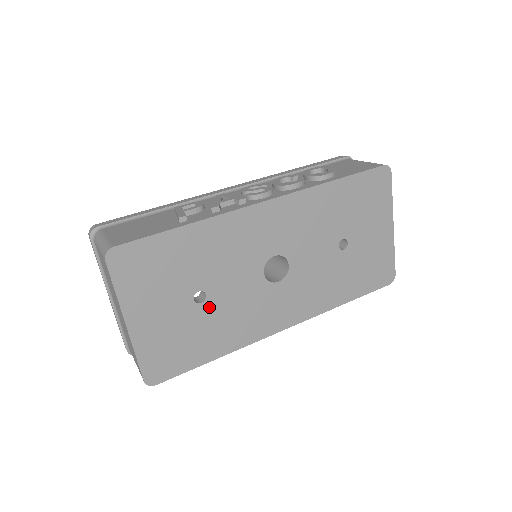
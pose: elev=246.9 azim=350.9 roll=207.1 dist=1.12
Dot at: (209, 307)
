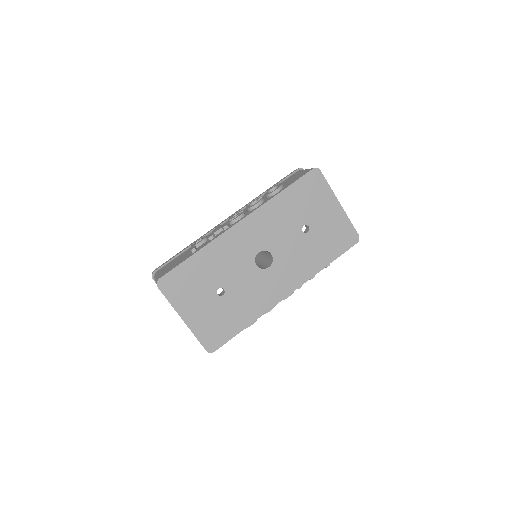
Dot at: (229, 296)
